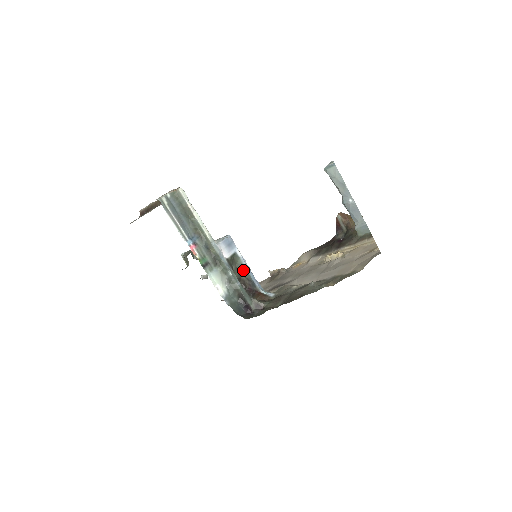
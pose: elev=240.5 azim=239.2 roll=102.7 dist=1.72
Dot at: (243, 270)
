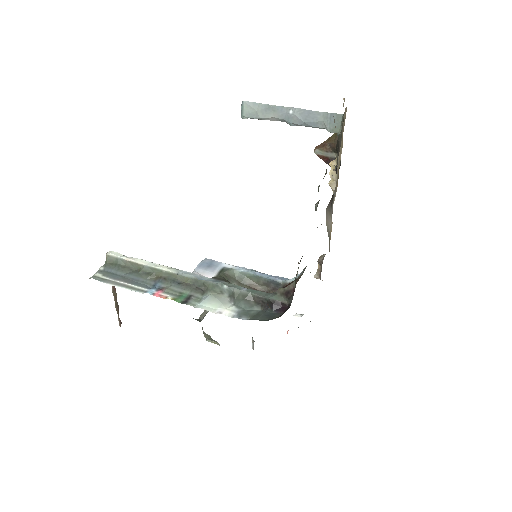
Dot at: (250, 279)
